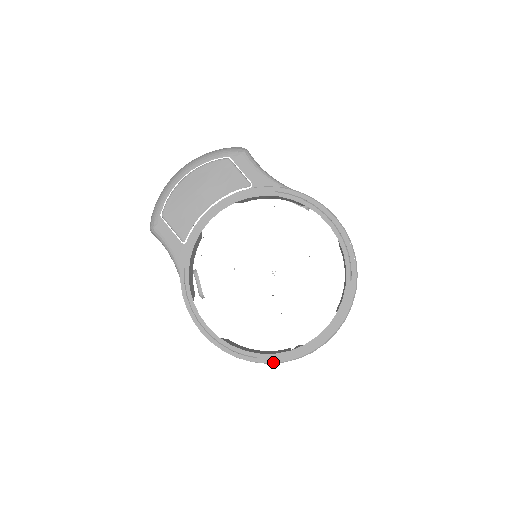
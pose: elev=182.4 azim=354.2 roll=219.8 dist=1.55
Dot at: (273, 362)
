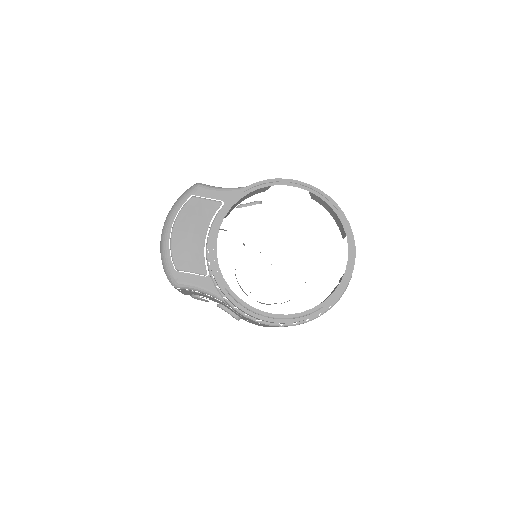
Dot at: (335, 301)
